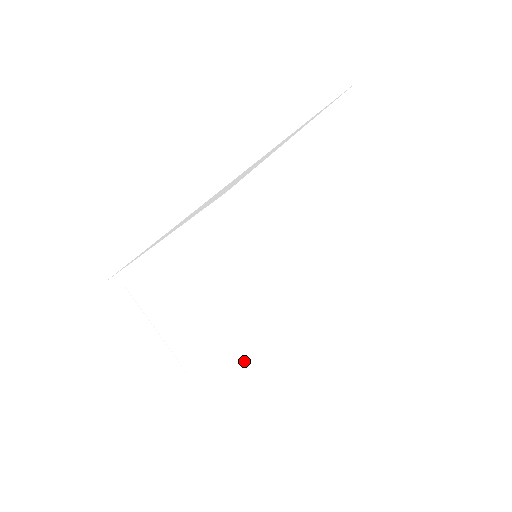
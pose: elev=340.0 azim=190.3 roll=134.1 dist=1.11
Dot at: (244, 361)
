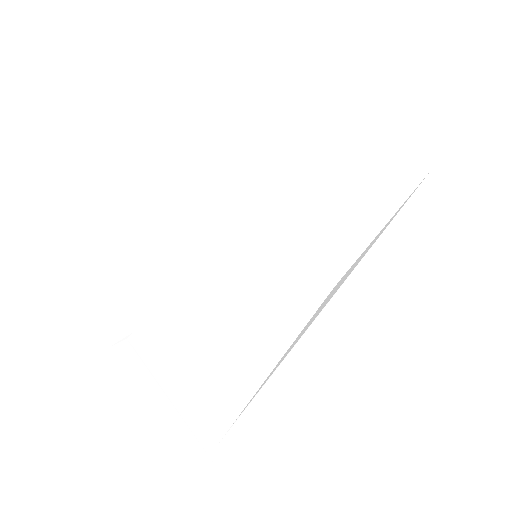
Dot at: (264, 391)
